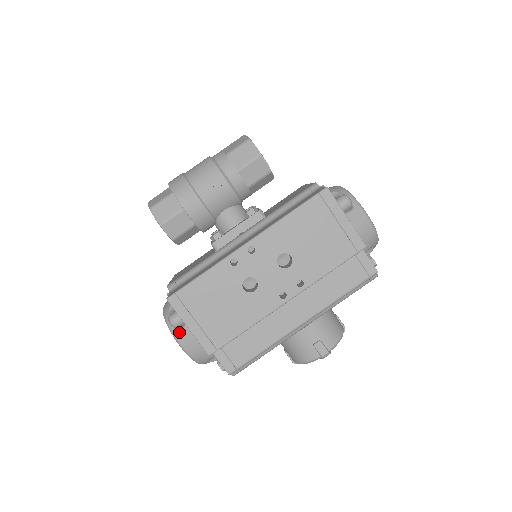
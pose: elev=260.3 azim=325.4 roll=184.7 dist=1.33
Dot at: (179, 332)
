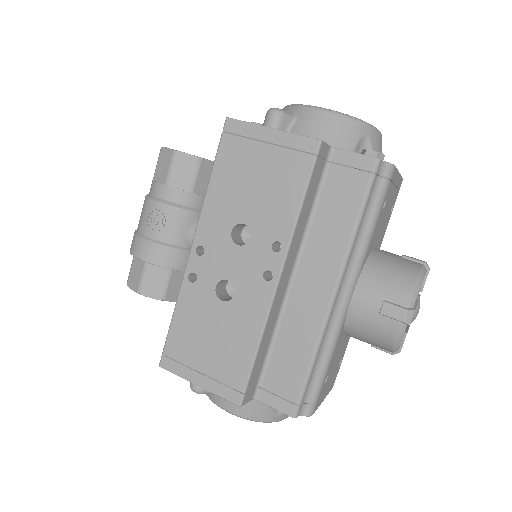
Dot at: (215, 396)
